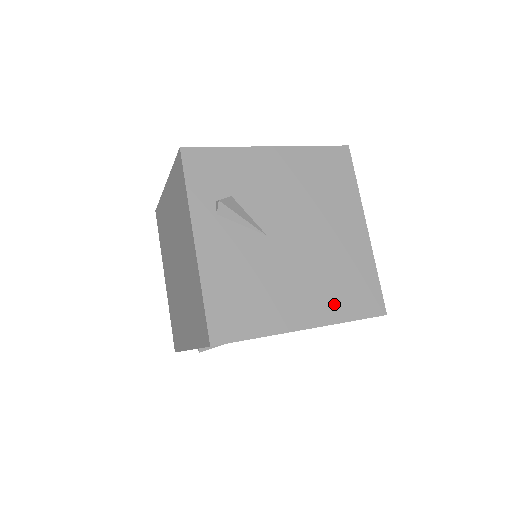
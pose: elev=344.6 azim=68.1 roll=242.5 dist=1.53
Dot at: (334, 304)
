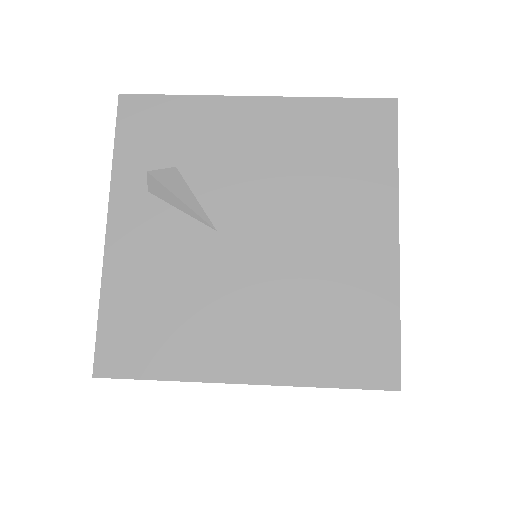
Dot at: (304, 354)
